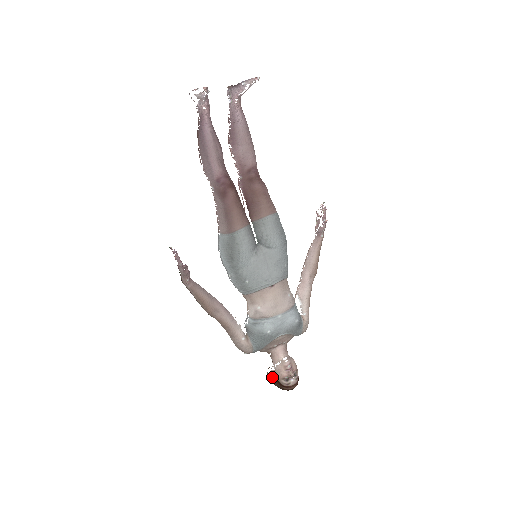
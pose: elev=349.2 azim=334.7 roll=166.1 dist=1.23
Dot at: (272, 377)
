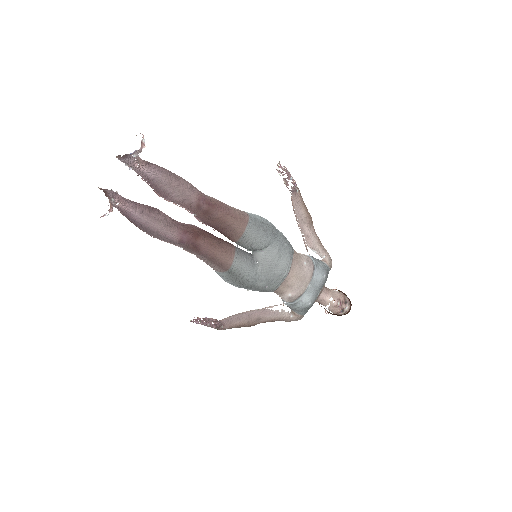
Dot at: (328, 312)
